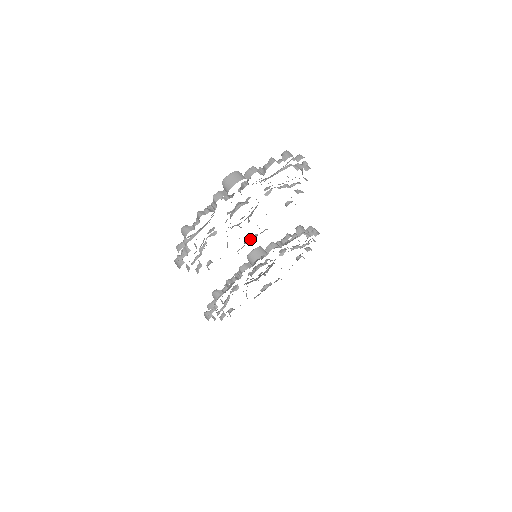
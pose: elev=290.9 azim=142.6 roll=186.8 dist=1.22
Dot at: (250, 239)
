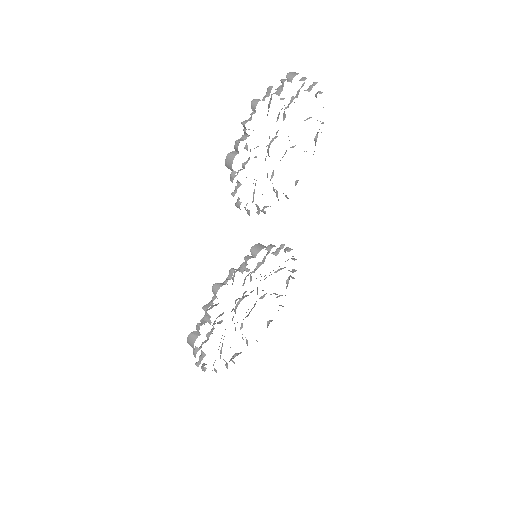
Dot at: (266, 206)
